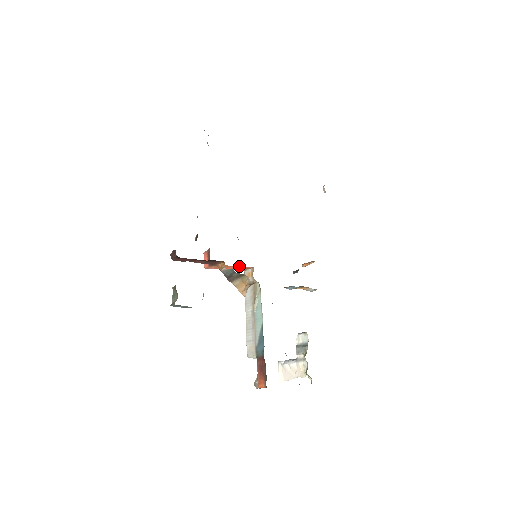
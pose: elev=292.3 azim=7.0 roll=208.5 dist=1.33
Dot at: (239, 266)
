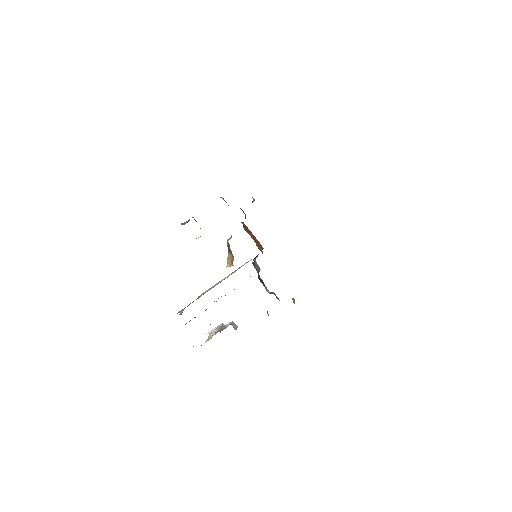
Dot at: occluded
